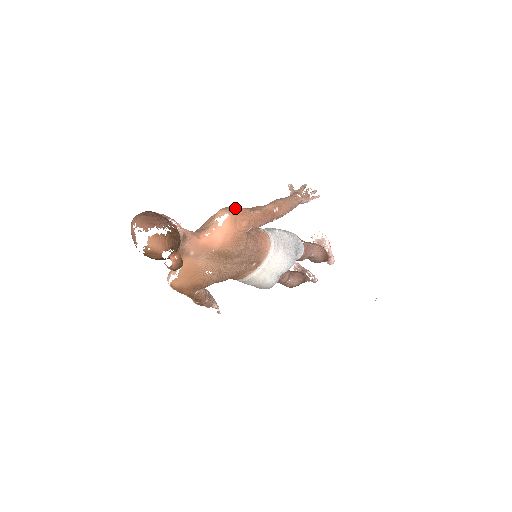
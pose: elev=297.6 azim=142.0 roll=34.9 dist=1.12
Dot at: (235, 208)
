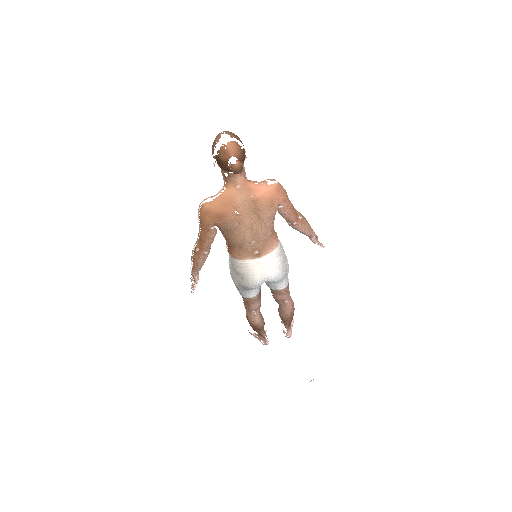
Dot at: occluded
